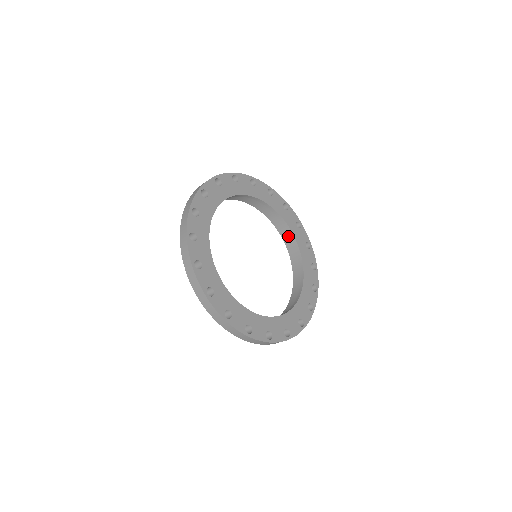
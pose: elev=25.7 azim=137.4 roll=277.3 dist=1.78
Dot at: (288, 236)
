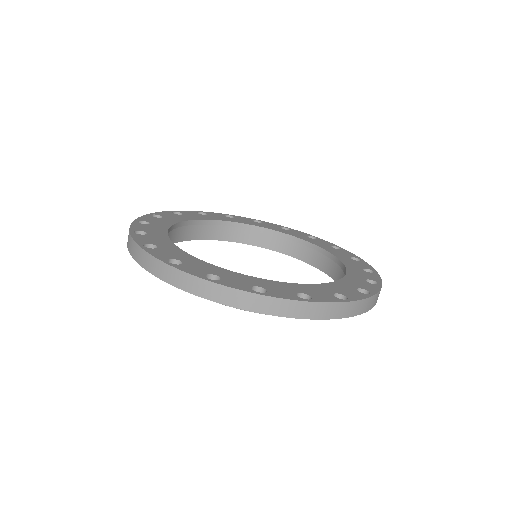
Dot at: (305, 251)
